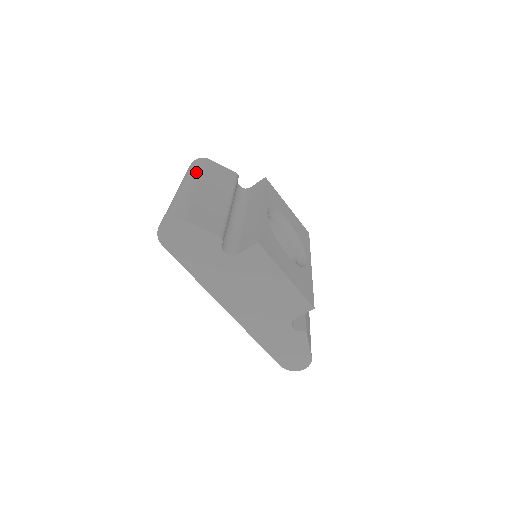
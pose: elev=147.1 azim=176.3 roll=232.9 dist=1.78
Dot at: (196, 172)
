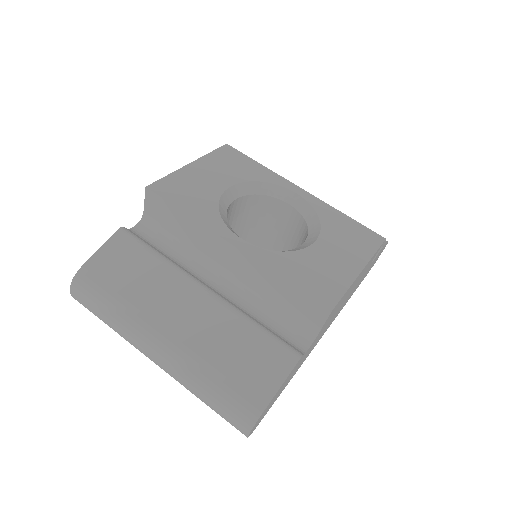
Dot at: (122, 317)
